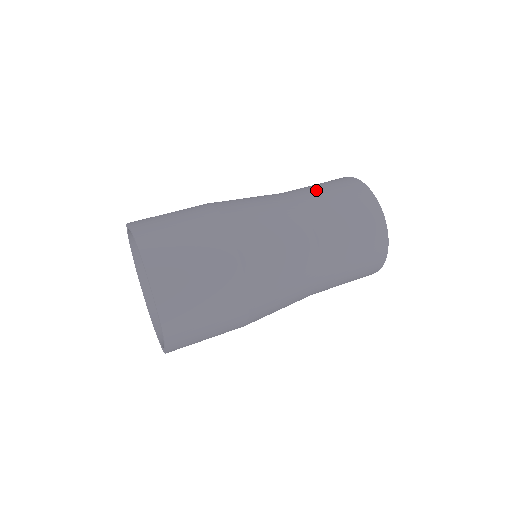
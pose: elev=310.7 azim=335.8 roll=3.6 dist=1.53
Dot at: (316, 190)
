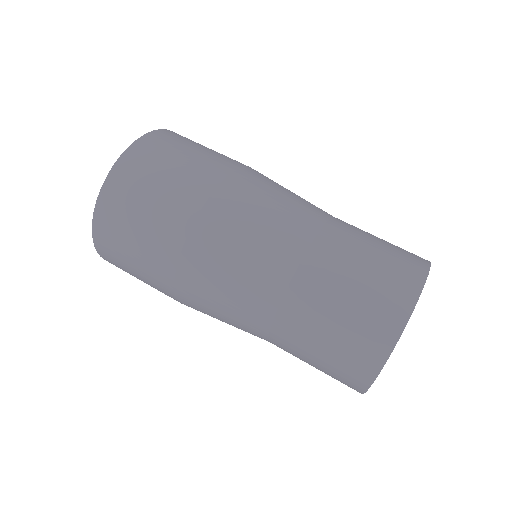
Dot at: (362, 237)
